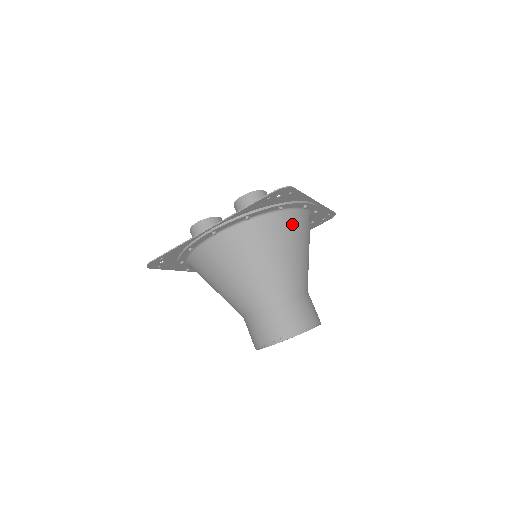
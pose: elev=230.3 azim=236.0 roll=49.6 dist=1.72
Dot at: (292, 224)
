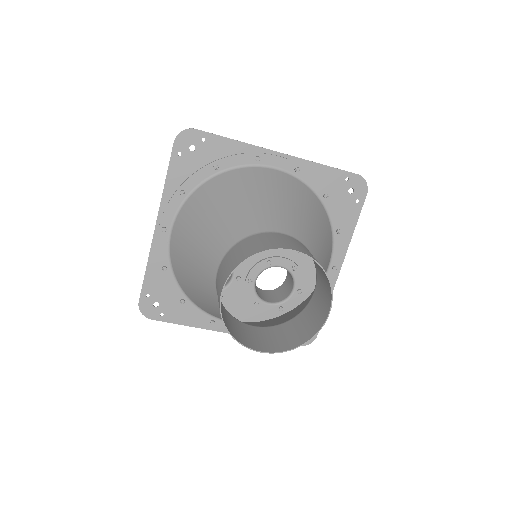
Dot at: (242, 178)
